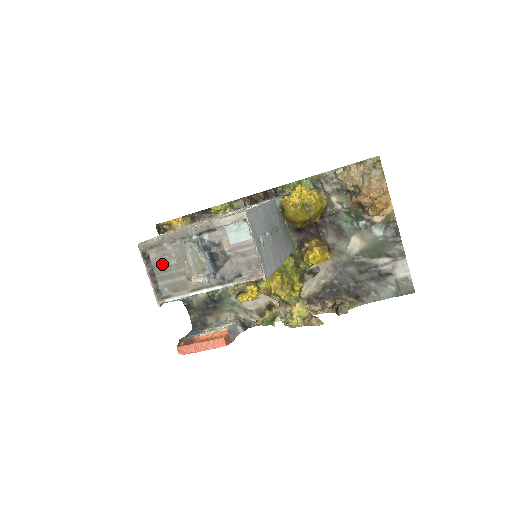
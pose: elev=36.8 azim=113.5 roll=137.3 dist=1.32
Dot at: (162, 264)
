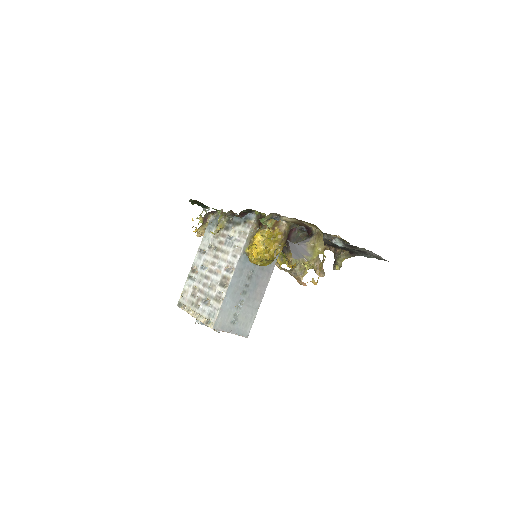
Dot at: occluded
